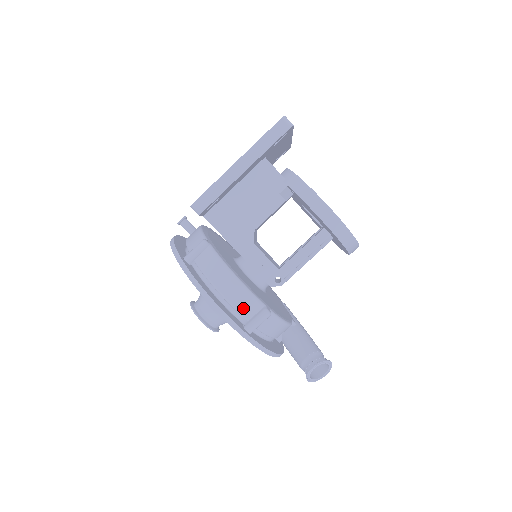
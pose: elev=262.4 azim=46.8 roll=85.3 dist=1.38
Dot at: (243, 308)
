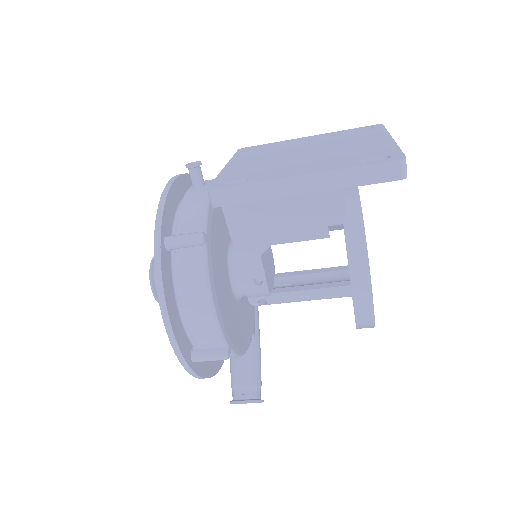
Dot at: (201, 338)
